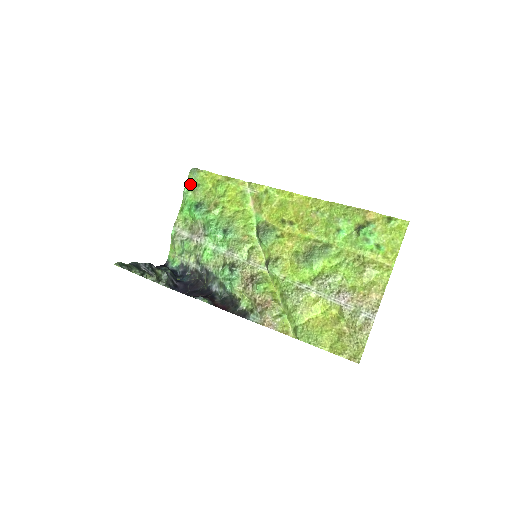
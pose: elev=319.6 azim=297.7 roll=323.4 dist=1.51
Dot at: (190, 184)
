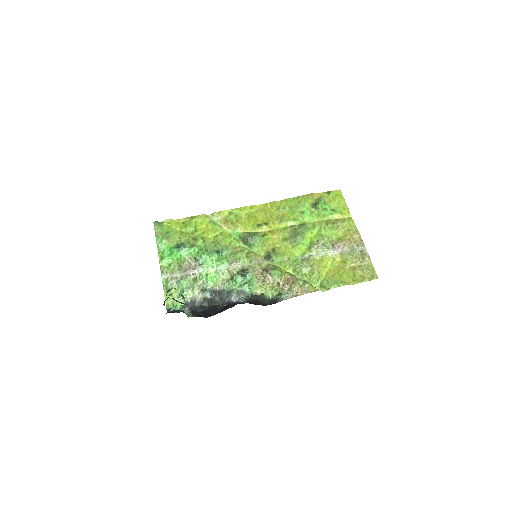
Dot at: (159, 235)
